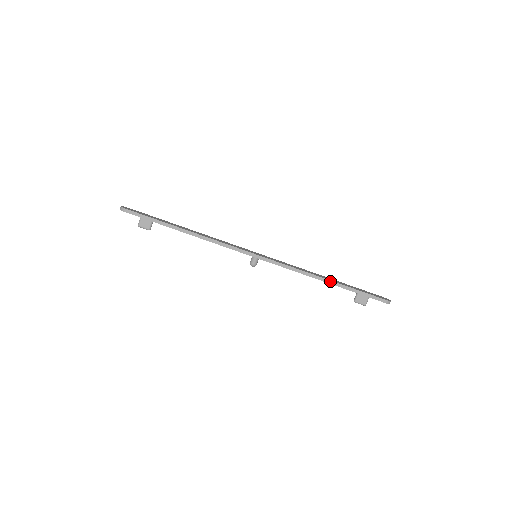
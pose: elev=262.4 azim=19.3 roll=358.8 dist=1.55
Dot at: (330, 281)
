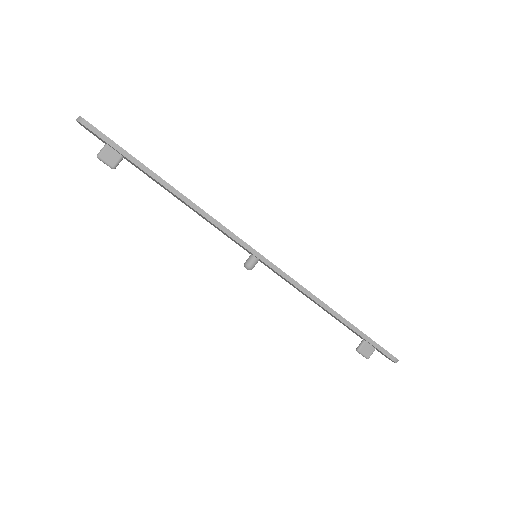
Dot at: (341, 317)
